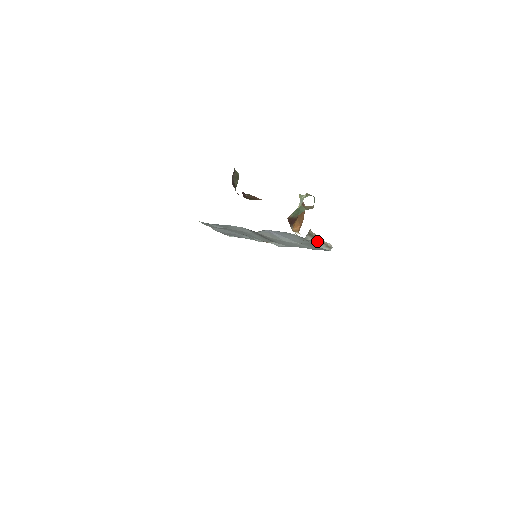
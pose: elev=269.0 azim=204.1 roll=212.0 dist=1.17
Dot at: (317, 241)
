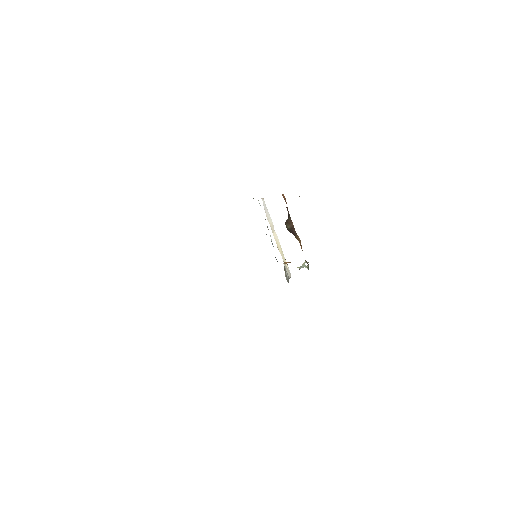
Dot at: occluded
